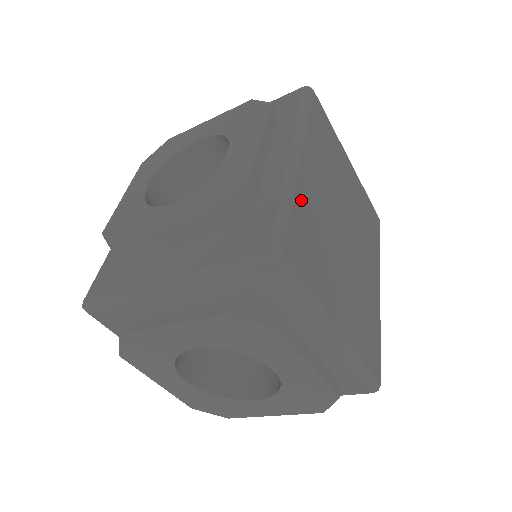
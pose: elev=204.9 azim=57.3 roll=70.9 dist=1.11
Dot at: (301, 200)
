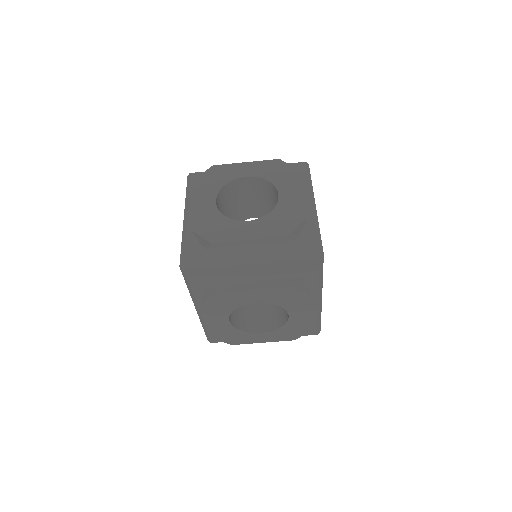
Dot at: occluded
